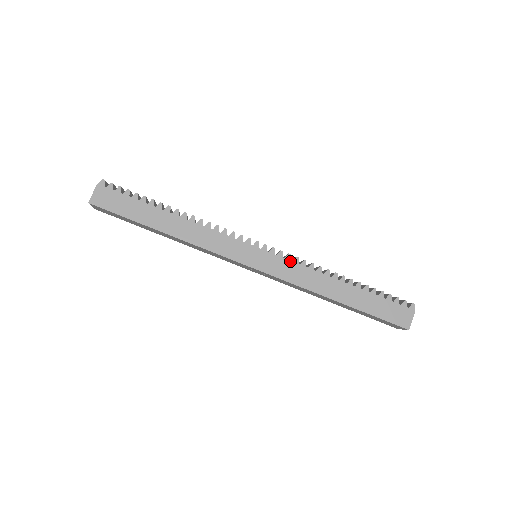
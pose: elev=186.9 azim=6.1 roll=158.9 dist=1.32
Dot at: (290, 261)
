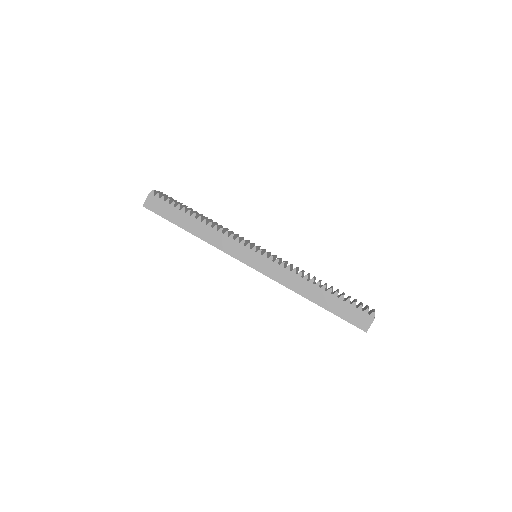
Dot at: (278, 264)
